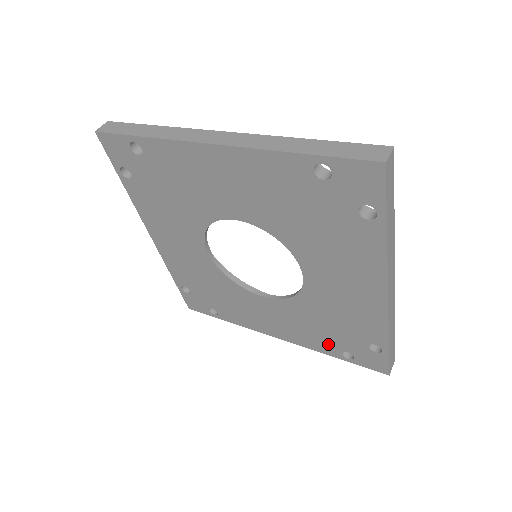
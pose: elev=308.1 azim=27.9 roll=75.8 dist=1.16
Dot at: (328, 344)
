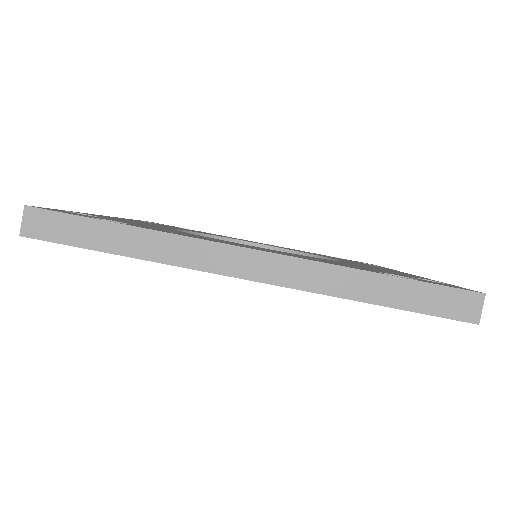
Dot at: occluded
